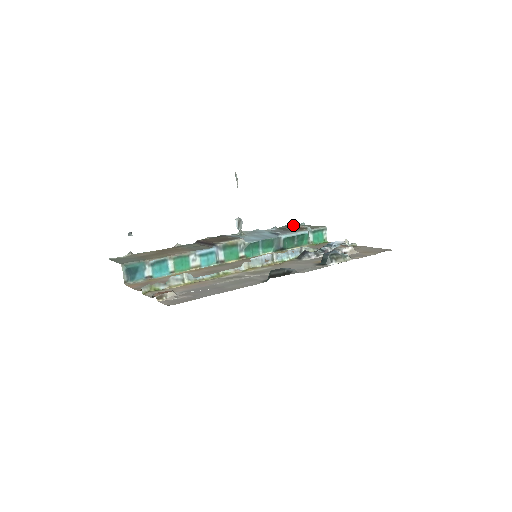
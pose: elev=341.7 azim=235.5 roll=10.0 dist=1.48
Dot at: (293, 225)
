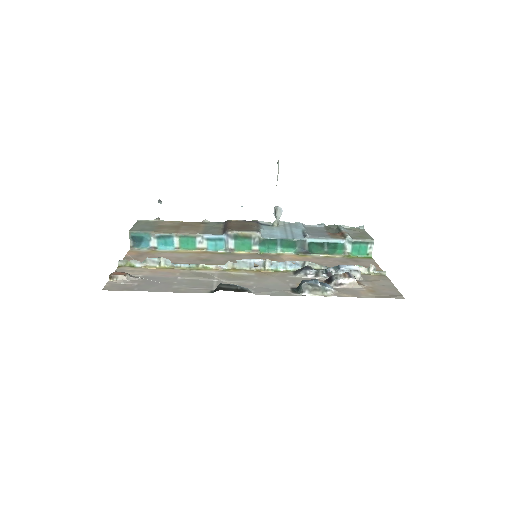
Dot at: (348, 226)
